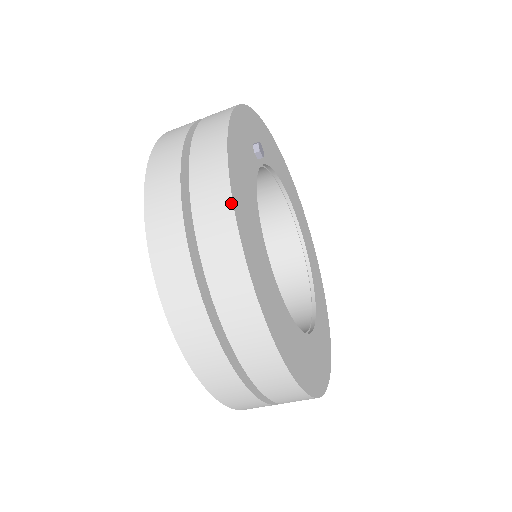
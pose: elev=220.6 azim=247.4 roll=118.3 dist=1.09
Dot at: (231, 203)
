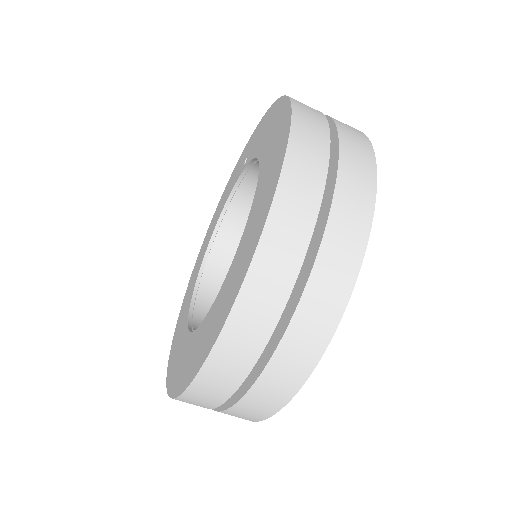
Dot at: (366, 136)
